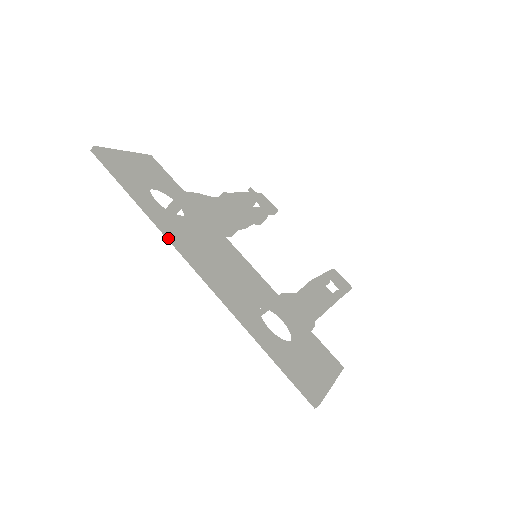
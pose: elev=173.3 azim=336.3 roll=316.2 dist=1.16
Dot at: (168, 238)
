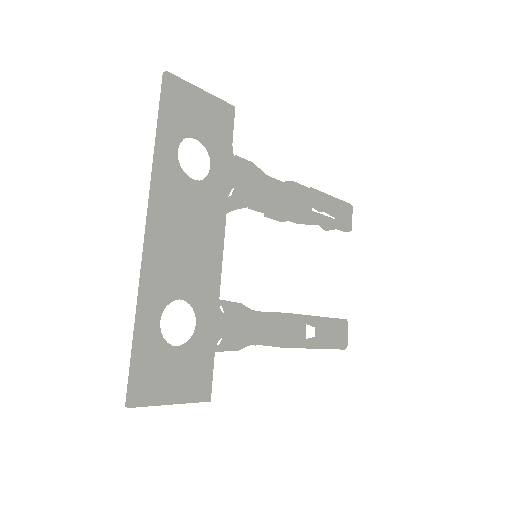
Dot at: (150, 190)
